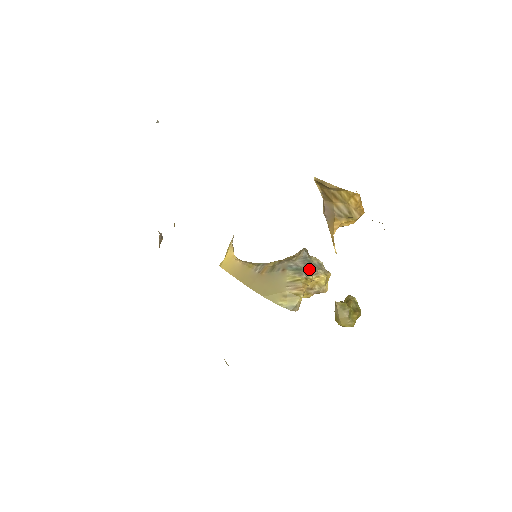
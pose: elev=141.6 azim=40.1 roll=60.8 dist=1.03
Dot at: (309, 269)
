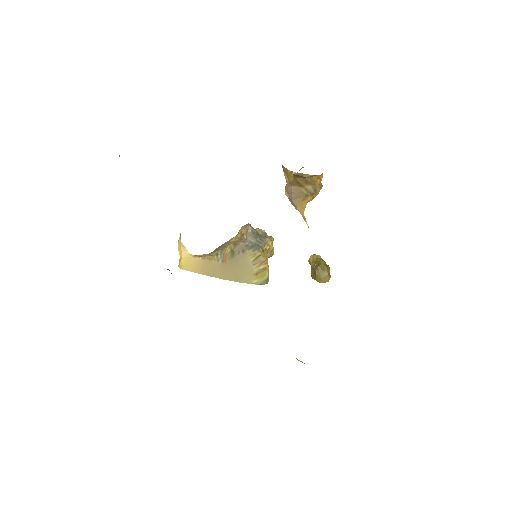
Dot at: (260, 242)
